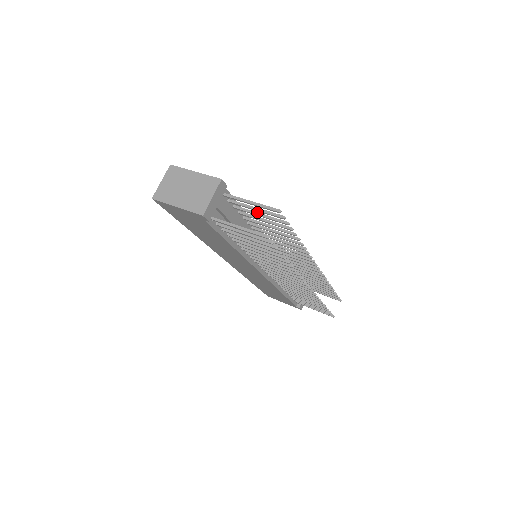
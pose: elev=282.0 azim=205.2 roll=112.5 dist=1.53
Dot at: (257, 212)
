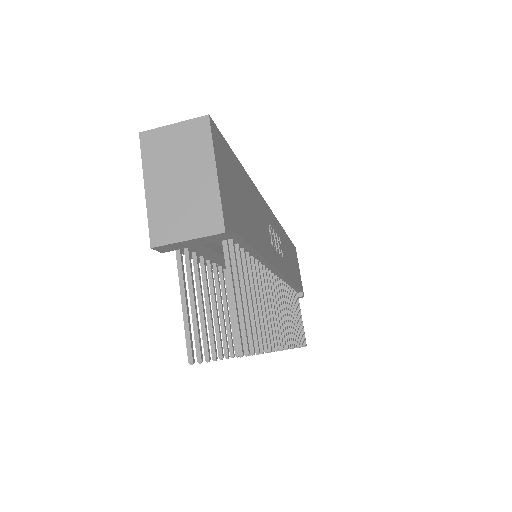
Dot at: (245, 290)
